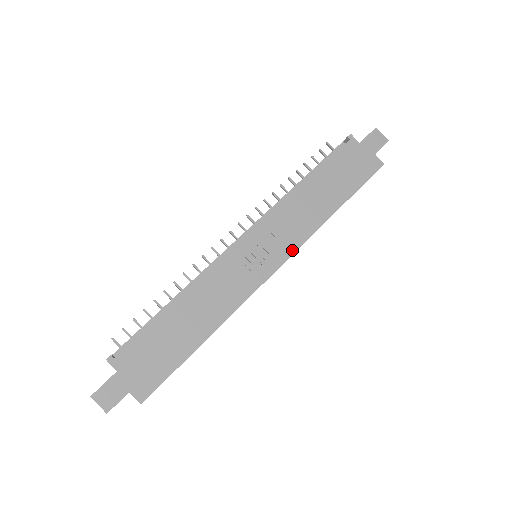
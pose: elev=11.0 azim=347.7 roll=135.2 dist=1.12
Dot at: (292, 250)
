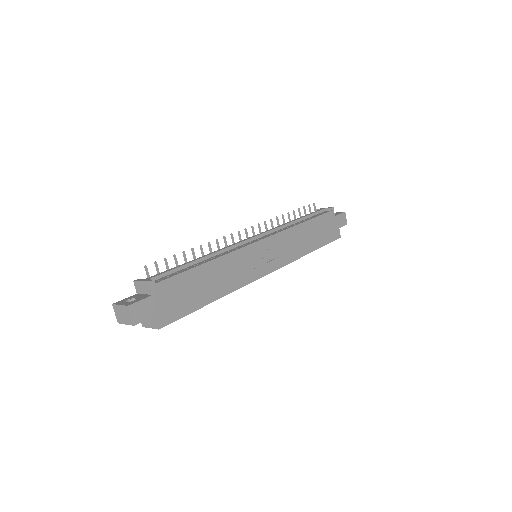
Dot at: (282, 264)
